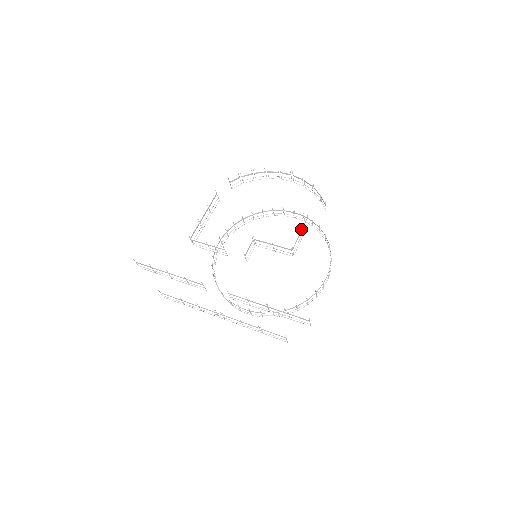
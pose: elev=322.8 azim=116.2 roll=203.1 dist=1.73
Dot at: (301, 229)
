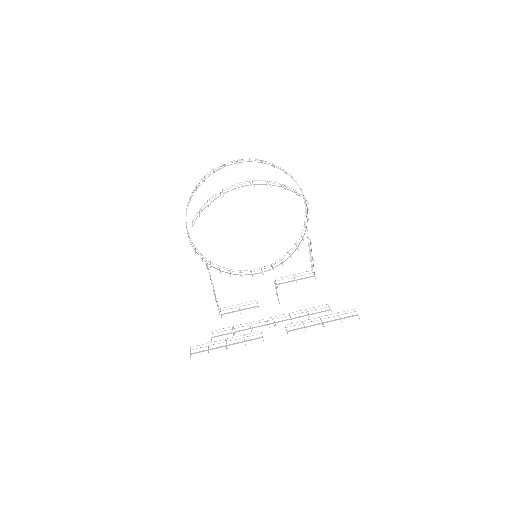
Dot at: (312, 256)
